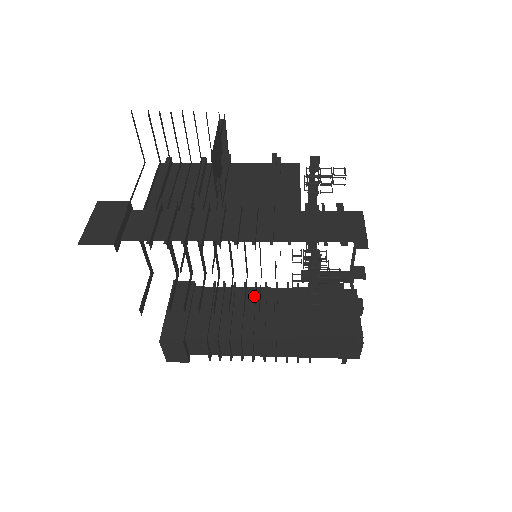
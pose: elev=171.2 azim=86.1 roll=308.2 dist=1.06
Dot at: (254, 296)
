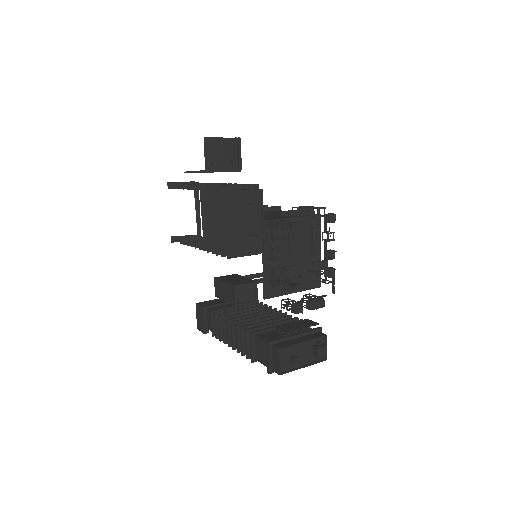
Dot at: (264, 311)
